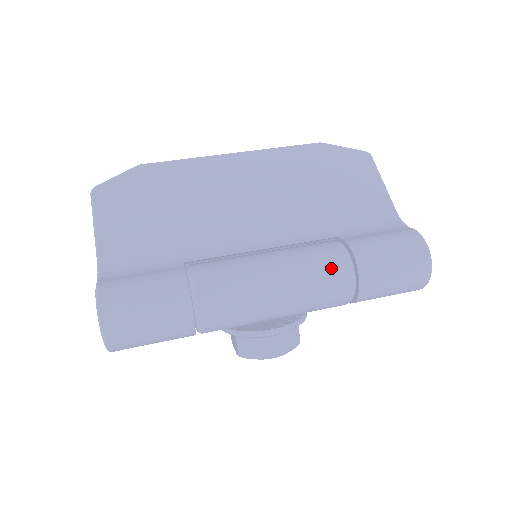
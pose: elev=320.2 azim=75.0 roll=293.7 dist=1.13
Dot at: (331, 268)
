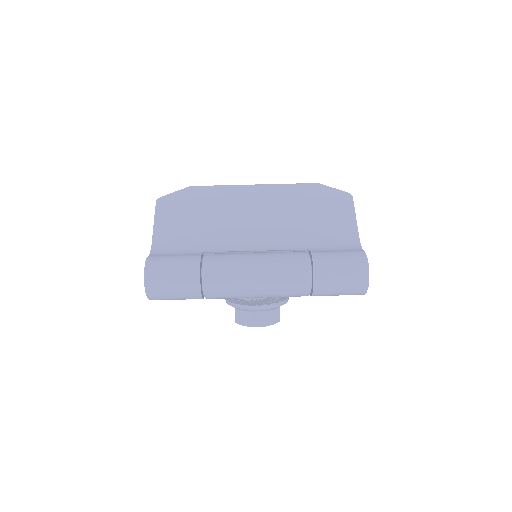
Dot at: (295, 268)
